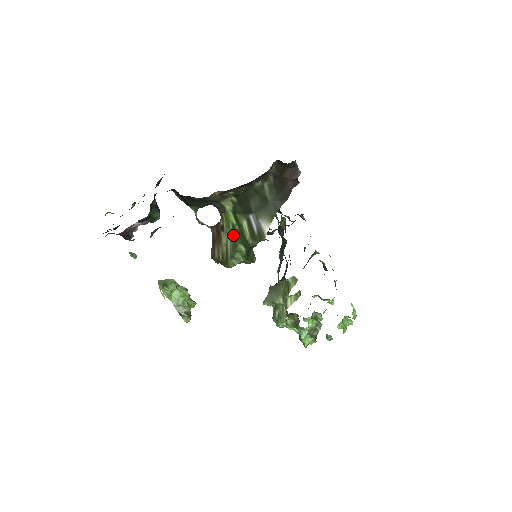
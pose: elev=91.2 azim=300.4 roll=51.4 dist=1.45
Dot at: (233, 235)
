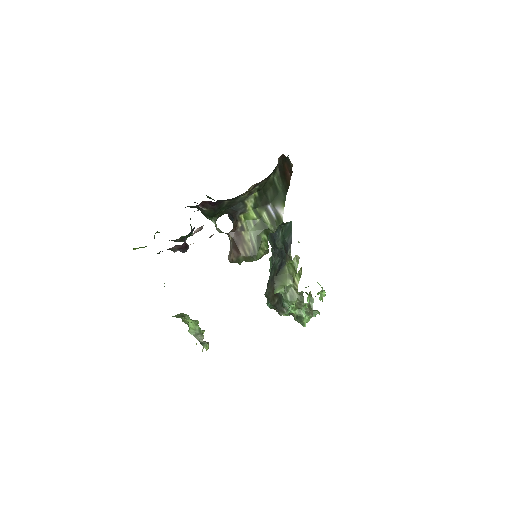
Dot at: (255, 229)
